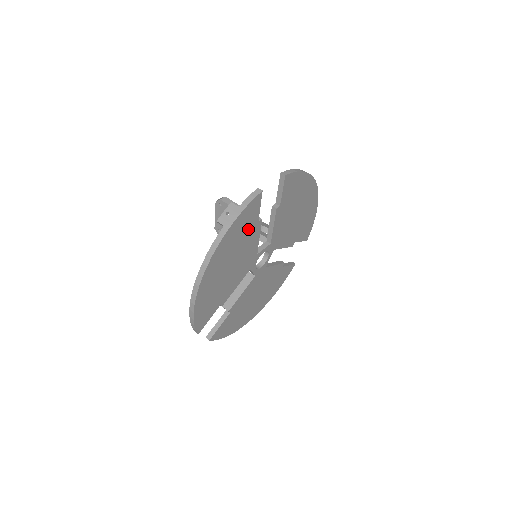
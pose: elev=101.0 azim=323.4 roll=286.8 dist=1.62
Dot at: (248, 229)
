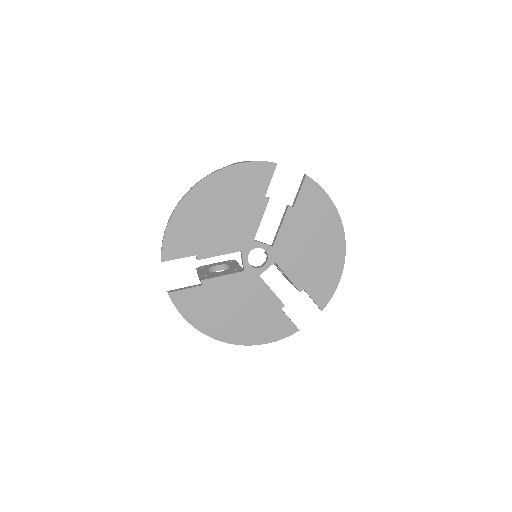
Dot at: (252, 192)
